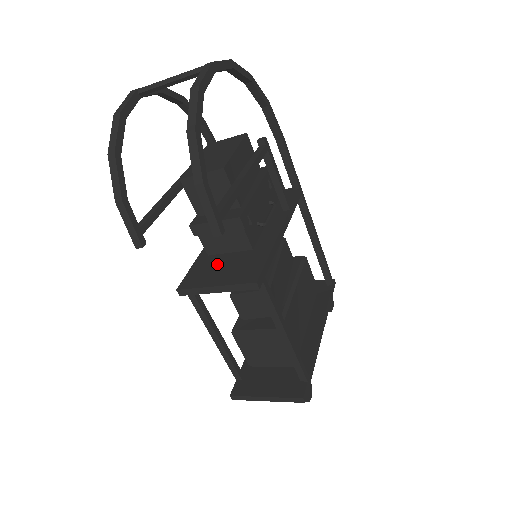
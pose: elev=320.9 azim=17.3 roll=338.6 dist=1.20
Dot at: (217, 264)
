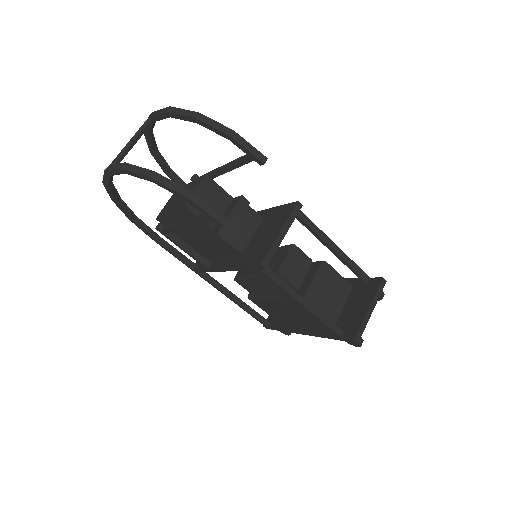
Dot at: (257, 243)
